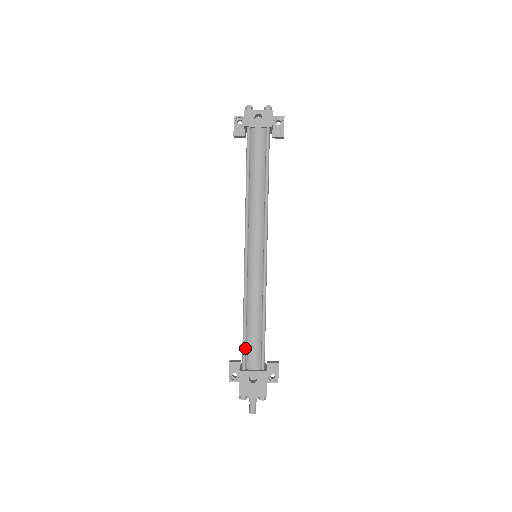
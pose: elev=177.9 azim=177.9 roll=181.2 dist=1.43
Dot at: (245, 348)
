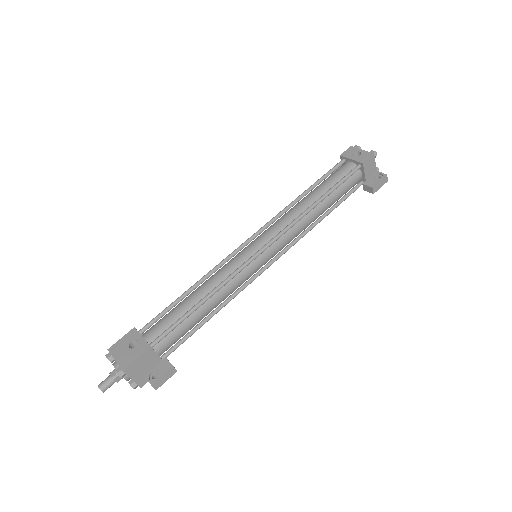
Dot at: (161, 314)
